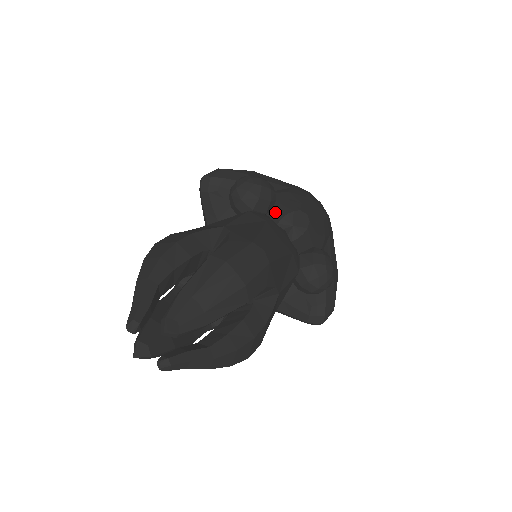
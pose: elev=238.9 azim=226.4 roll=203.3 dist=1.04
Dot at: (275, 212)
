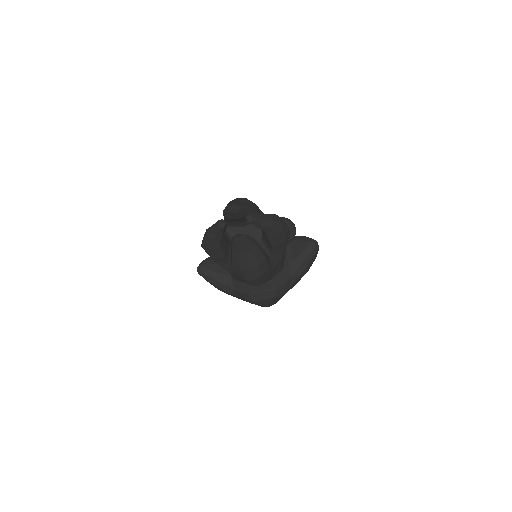
Dot at: occluded
